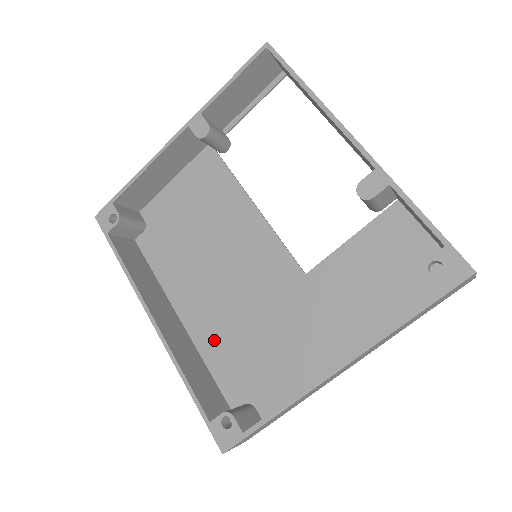
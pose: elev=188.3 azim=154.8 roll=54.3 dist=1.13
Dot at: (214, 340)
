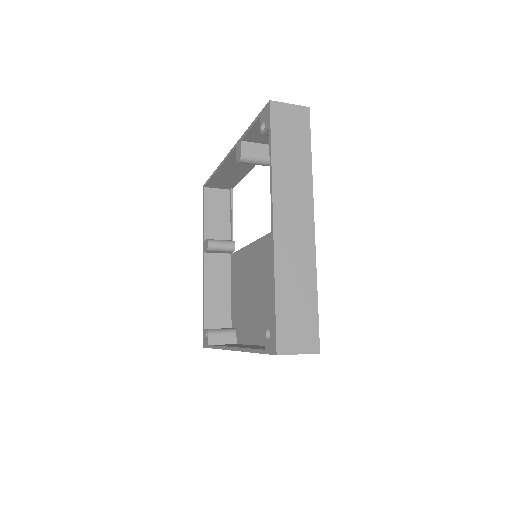
Dot at: occluded
